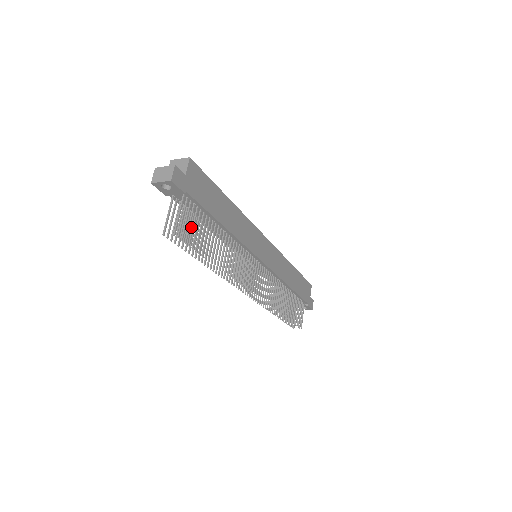
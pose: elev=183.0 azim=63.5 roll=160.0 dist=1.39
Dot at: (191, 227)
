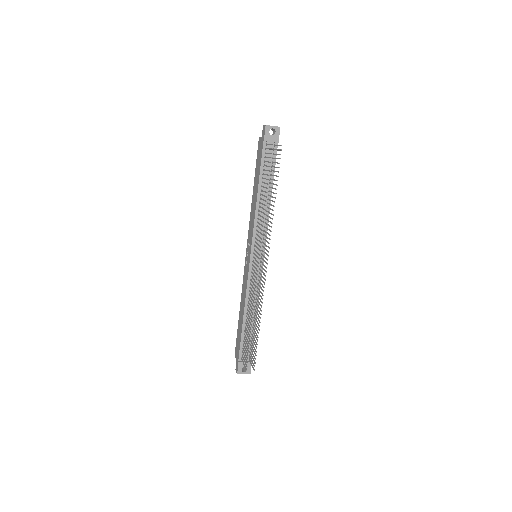
Dot at: (266, 170)
